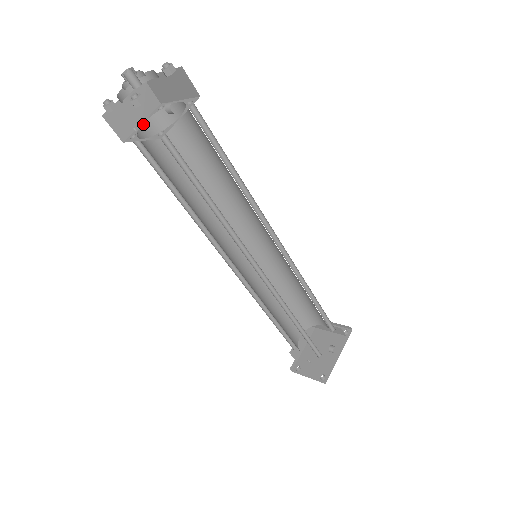
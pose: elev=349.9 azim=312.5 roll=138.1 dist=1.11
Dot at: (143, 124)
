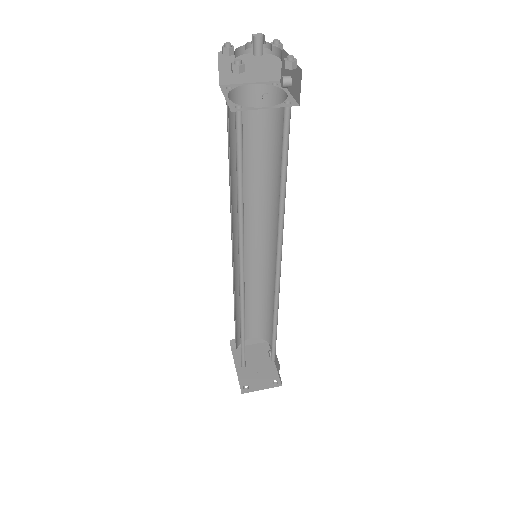
Dot at: (228, 99)
